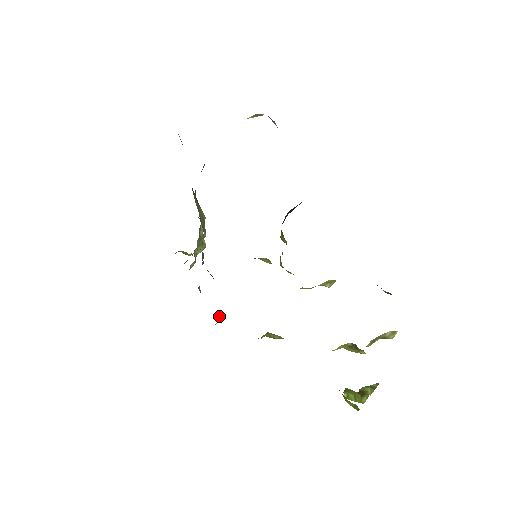
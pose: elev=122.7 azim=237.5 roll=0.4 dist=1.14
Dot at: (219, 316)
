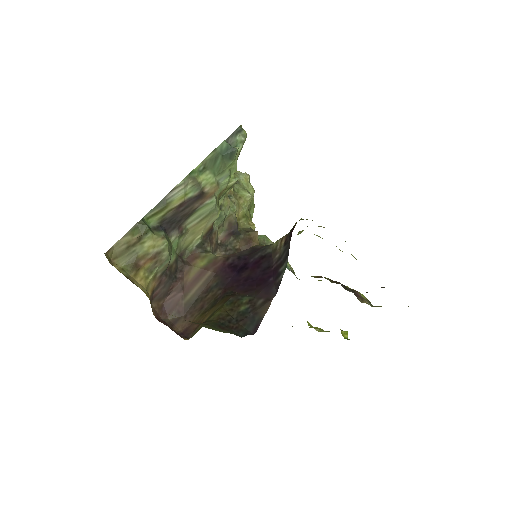
Dot at: occluded
